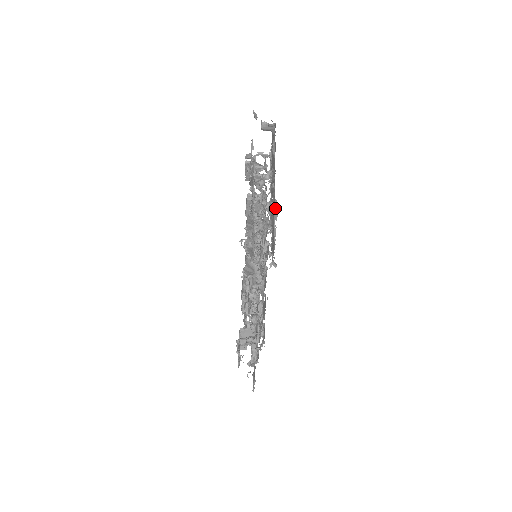
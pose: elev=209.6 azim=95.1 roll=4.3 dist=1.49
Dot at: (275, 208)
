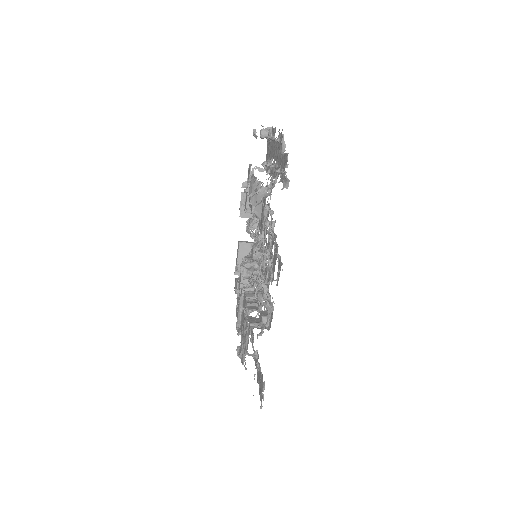
Dot at: (283, 144)
